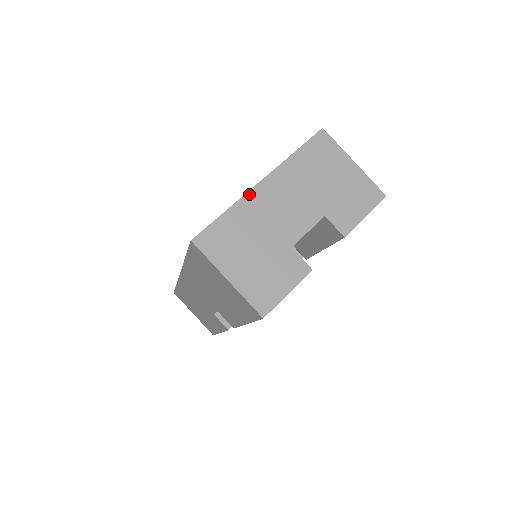
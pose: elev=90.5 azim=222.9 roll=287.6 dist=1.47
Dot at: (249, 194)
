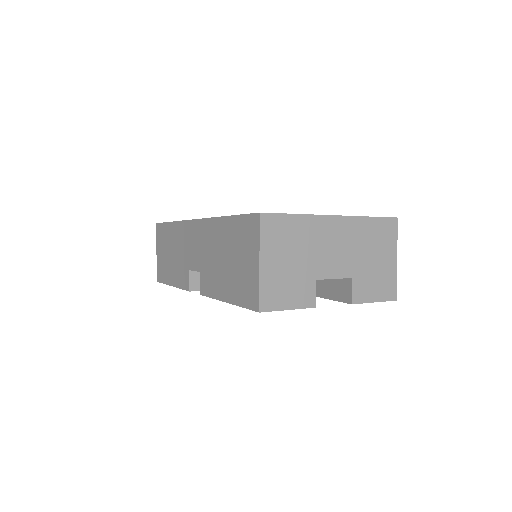
Dot at: (321, 217)
